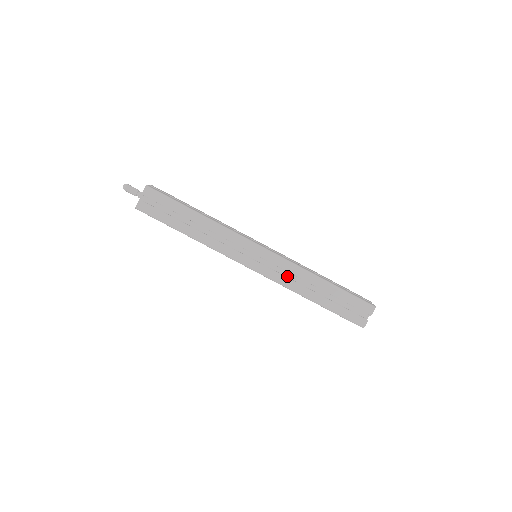
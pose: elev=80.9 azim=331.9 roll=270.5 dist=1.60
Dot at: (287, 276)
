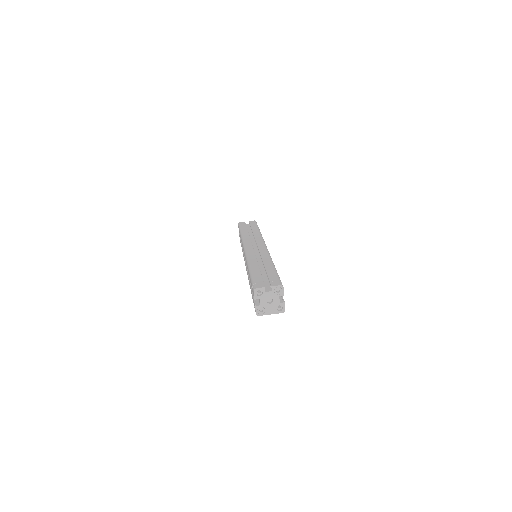
Dot at: occluded
